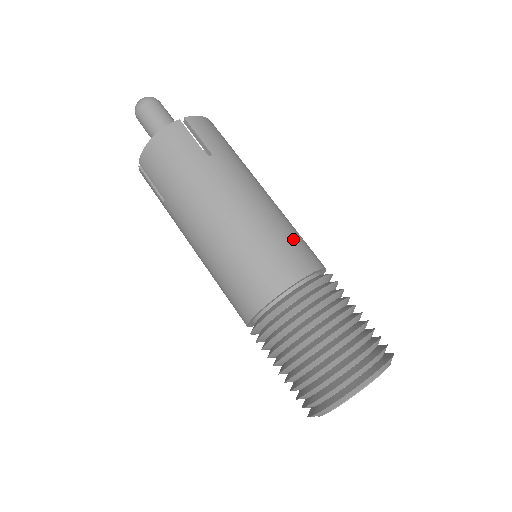
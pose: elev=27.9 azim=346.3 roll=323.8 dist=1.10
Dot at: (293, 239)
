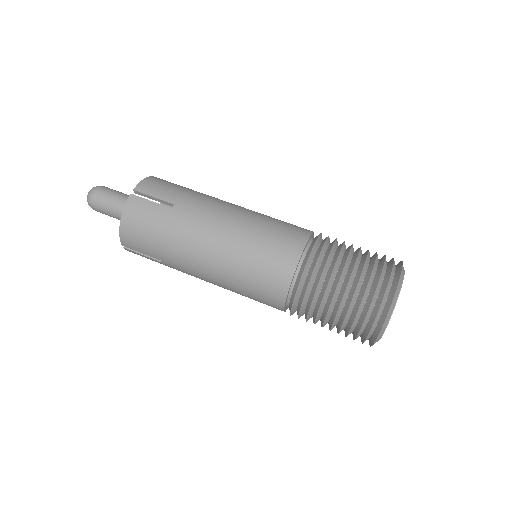
Dot at: (276, 228)
